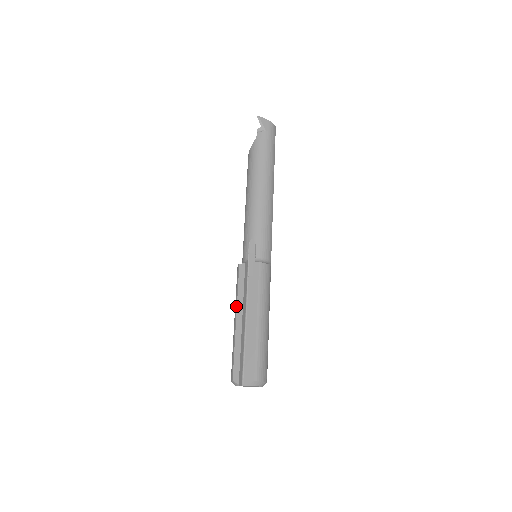
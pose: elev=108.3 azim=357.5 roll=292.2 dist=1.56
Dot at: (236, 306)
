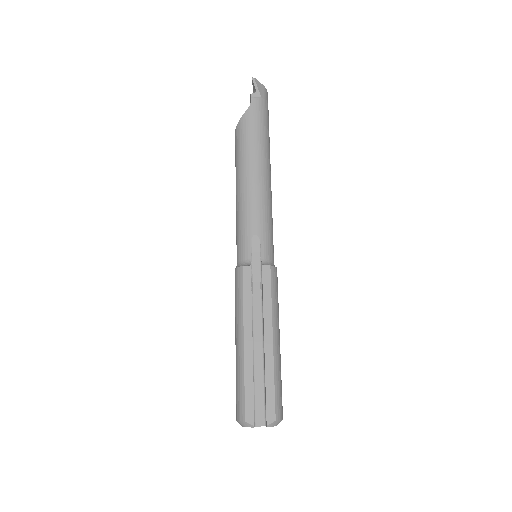
Dot at: (242, 322)
